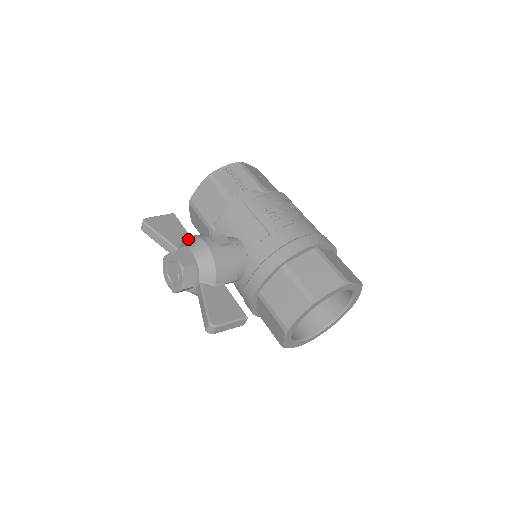
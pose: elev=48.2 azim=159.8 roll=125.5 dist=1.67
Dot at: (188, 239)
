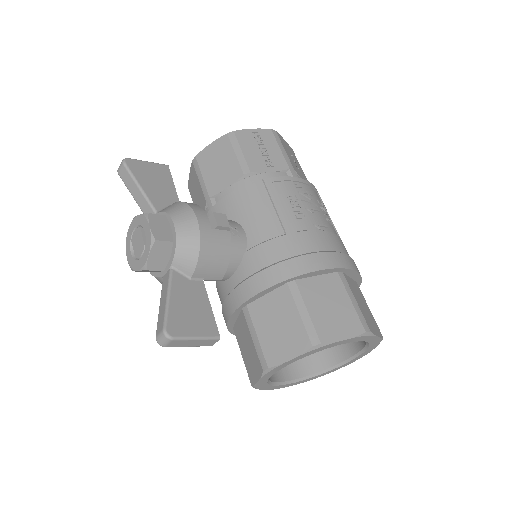
Dot at: (175, 204)
